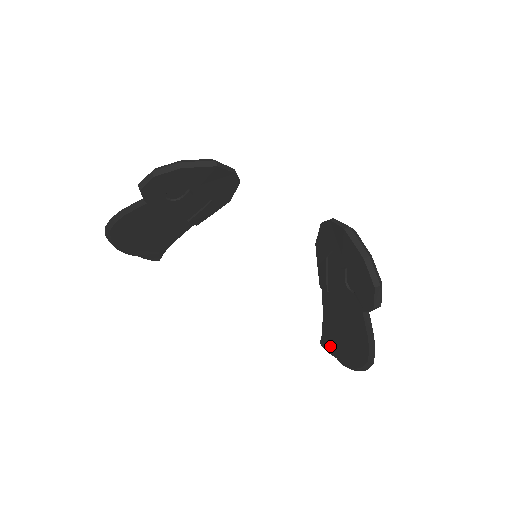
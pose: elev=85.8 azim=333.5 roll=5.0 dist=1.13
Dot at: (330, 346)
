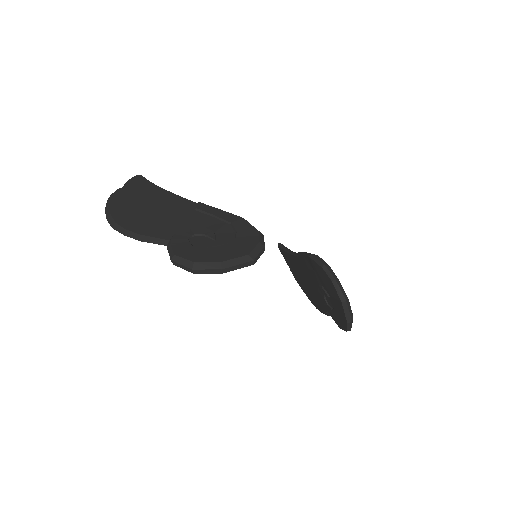
Dot at: (287, 261)
